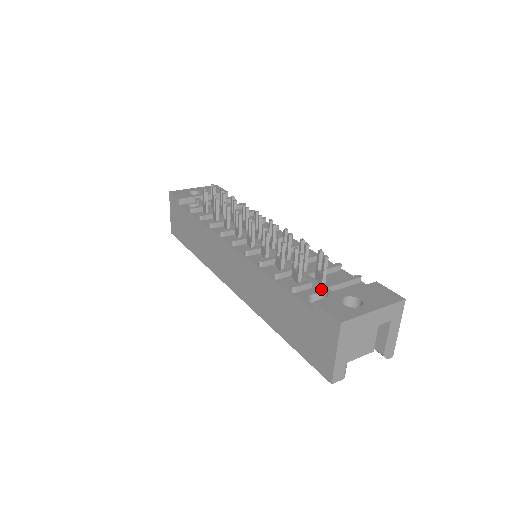
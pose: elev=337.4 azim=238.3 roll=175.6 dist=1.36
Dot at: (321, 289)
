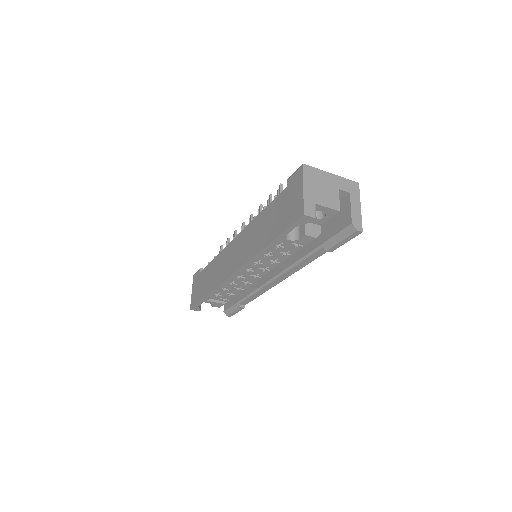
Dot at: occluded
